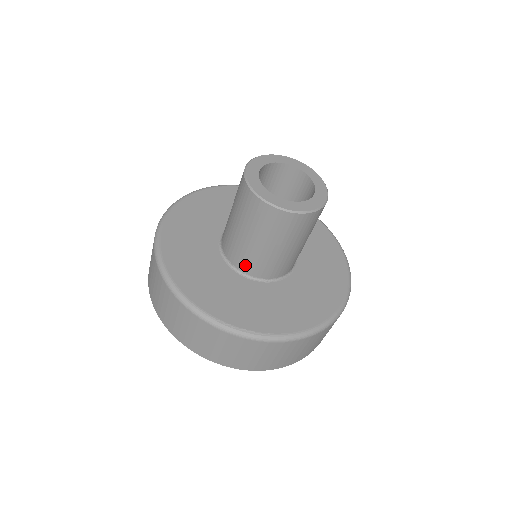
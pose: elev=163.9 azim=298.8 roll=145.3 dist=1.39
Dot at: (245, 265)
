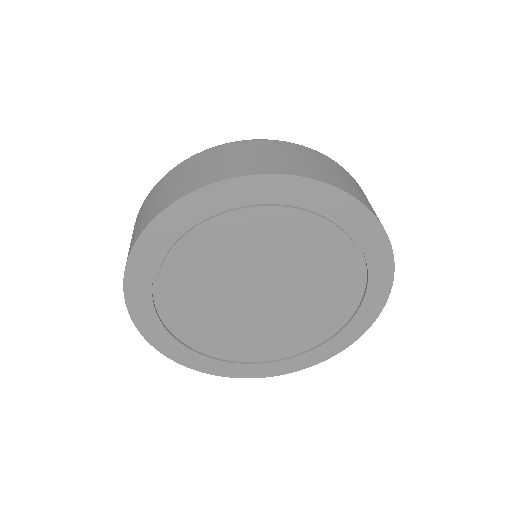
Dot at: occluded
